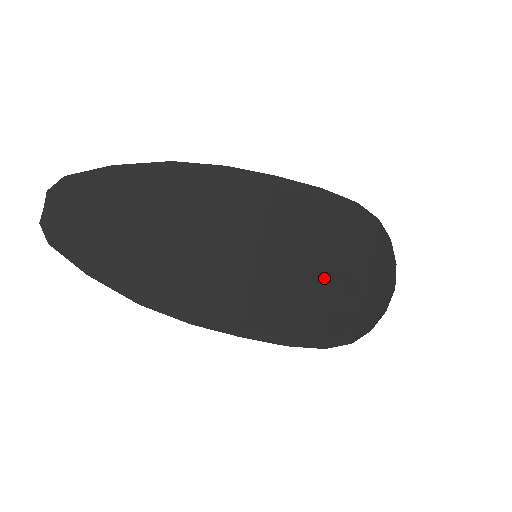
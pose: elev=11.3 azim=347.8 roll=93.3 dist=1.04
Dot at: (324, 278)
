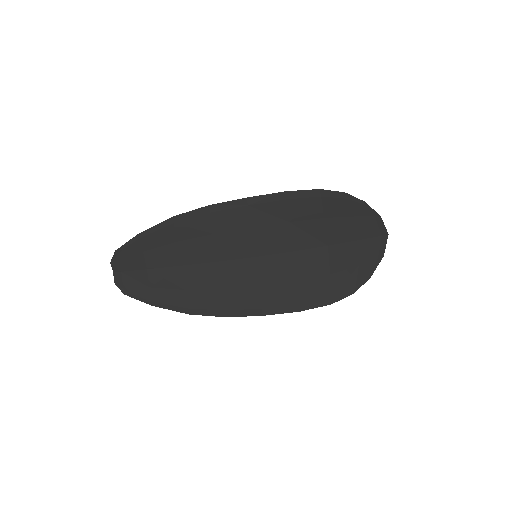
Dot at: (315, 253)
